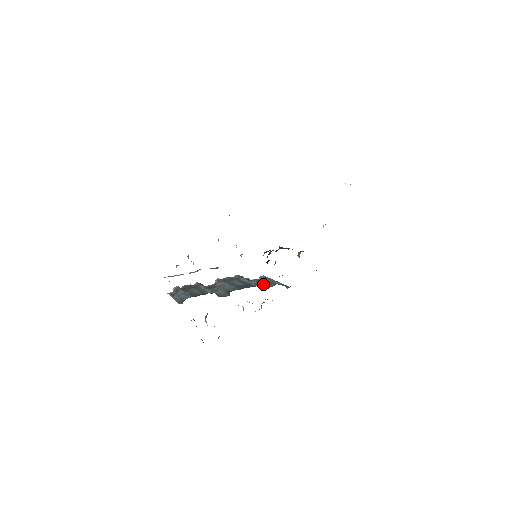
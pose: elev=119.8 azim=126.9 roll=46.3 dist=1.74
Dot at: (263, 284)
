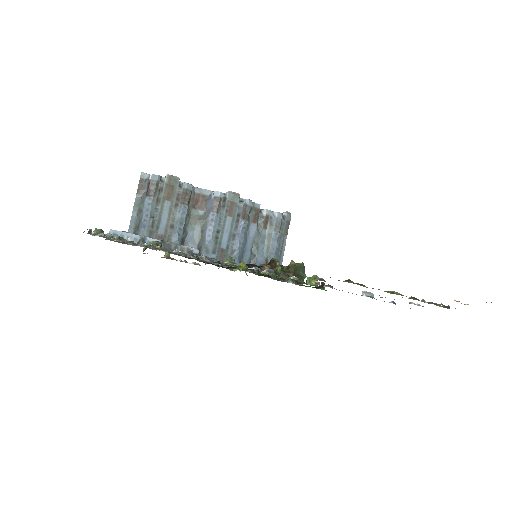
Dot at: (256, 247)
